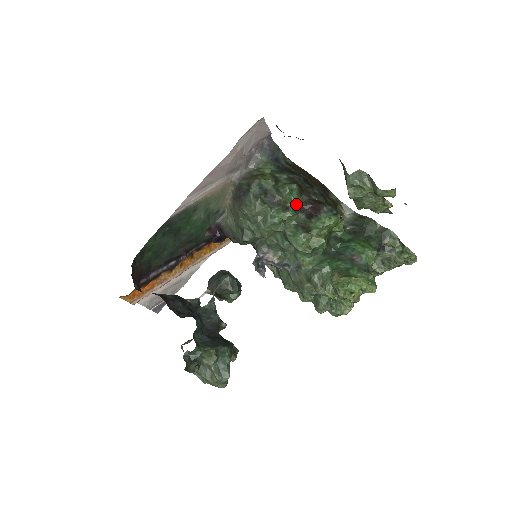
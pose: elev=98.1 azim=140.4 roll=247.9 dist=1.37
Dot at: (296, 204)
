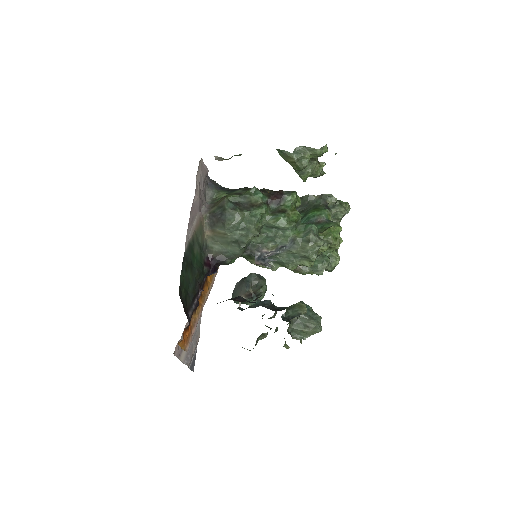
Dot at: (264, 199)
